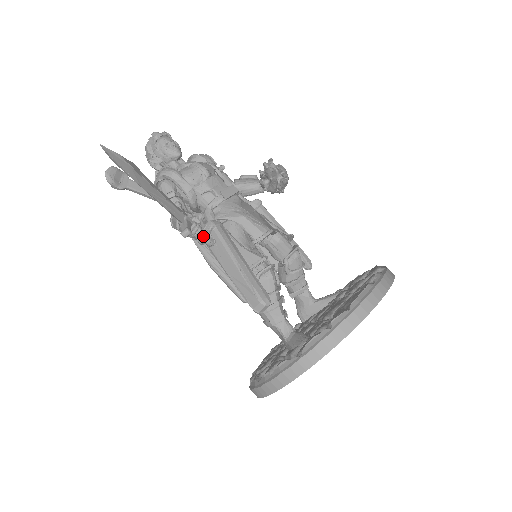
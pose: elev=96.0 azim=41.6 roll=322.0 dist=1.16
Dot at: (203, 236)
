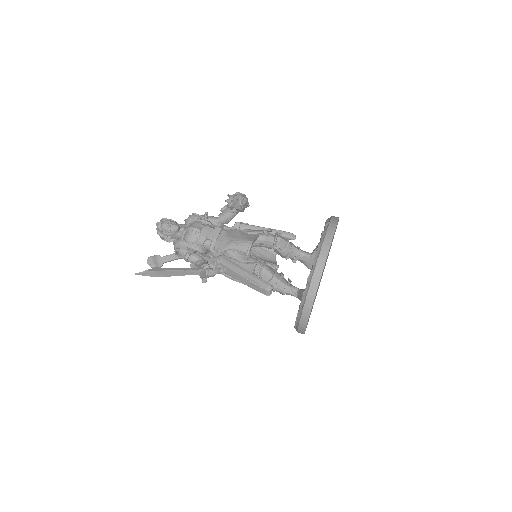
Dot at: (216, 272)
